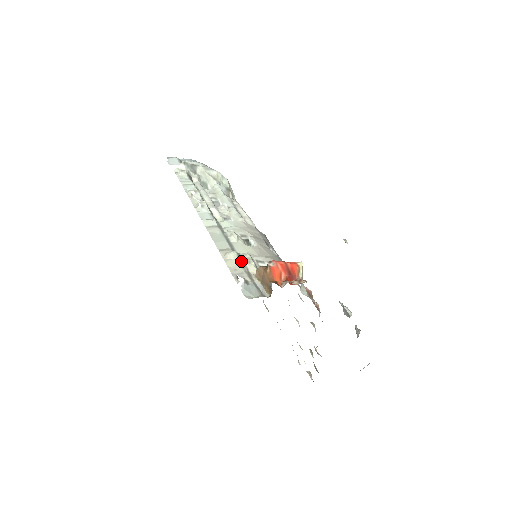
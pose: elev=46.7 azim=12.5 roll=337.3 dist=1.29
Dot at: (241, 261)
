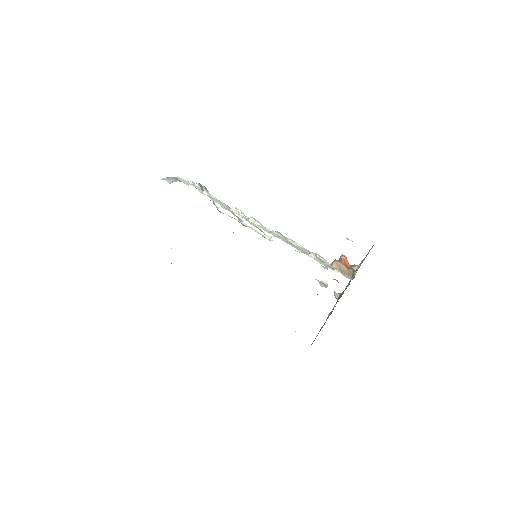
Dot at: (318, 258)
